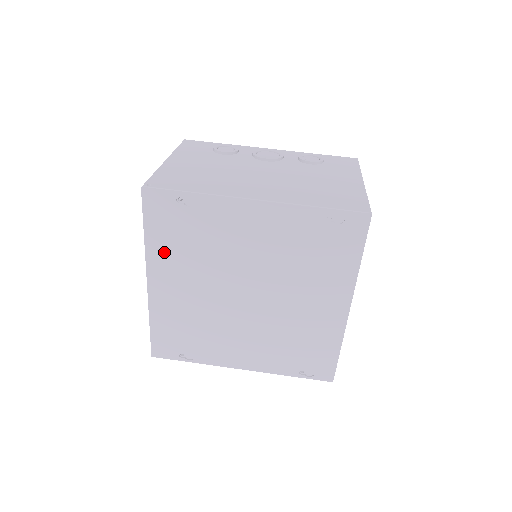
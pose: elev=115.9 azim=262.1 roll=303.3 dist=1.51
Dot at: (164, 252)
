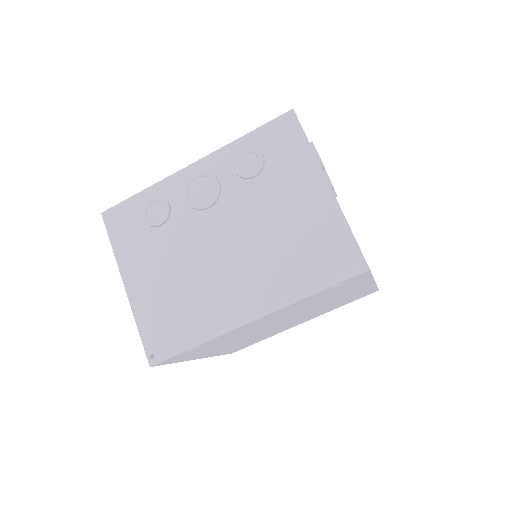
Dot at: (199, 354)
